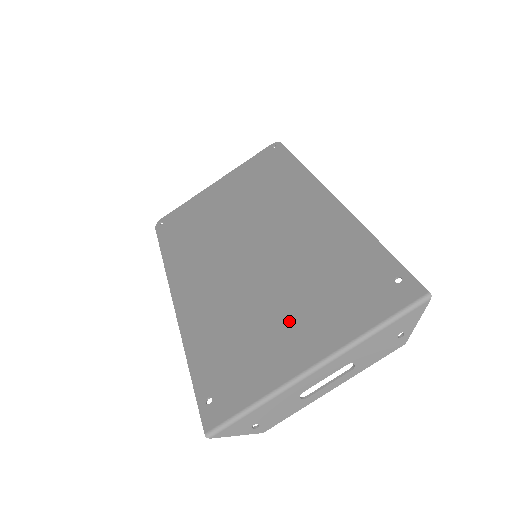
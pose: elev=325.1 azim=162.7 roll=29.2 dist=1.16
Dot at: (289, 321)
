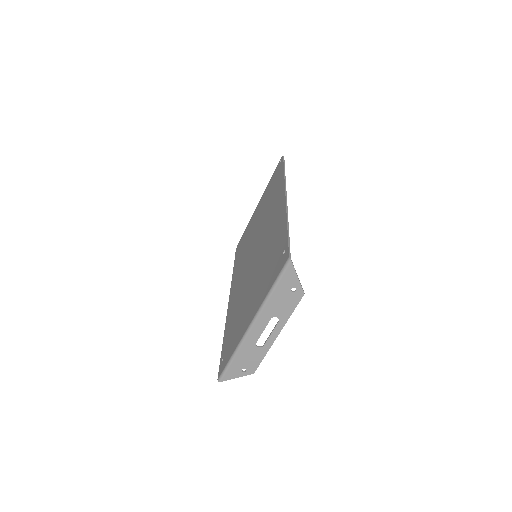
Dot at: (251, 299)
